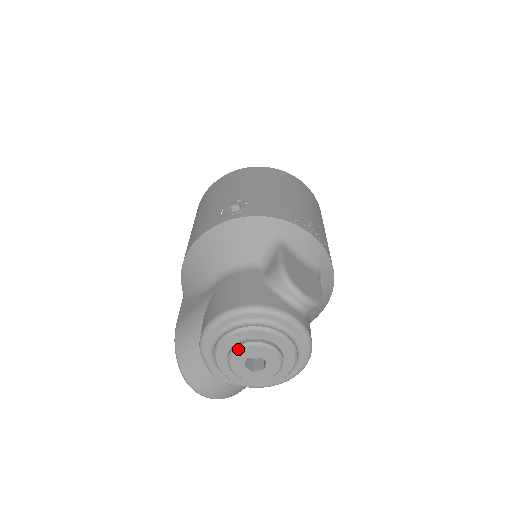
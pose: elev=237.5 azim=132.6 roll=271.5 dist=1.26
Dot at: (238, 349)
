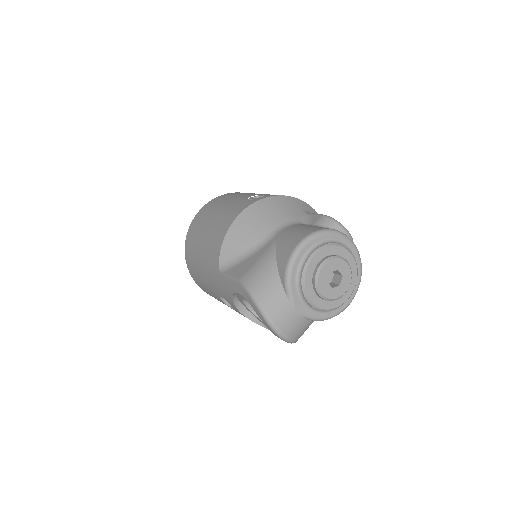
Dot at: (325, 262)
